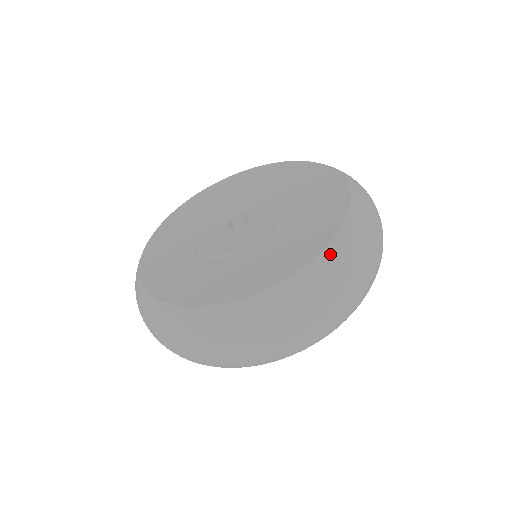
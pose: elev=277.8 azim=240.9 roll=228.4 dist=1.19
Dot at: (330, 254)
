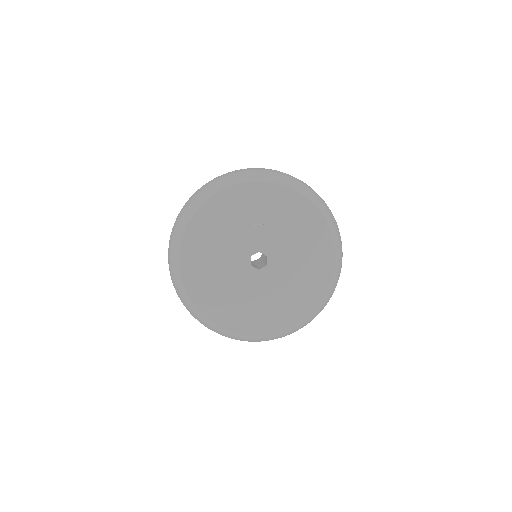
Dot at: (319, 309)
